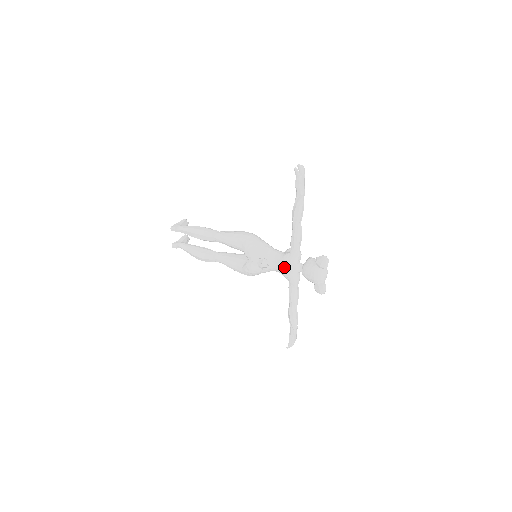
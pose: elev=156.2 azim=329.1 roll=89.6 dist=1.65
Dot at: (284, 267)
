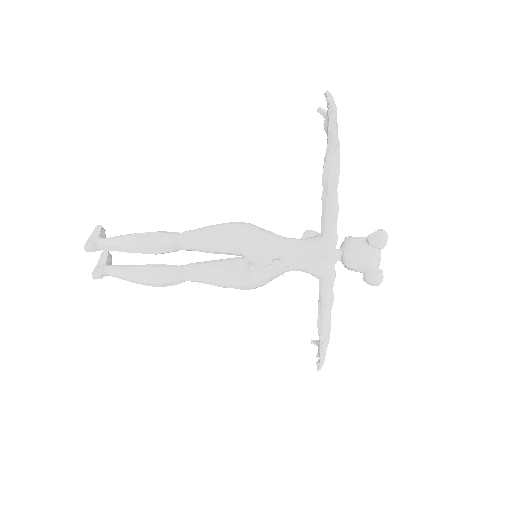
Dot at: (314, 262)
